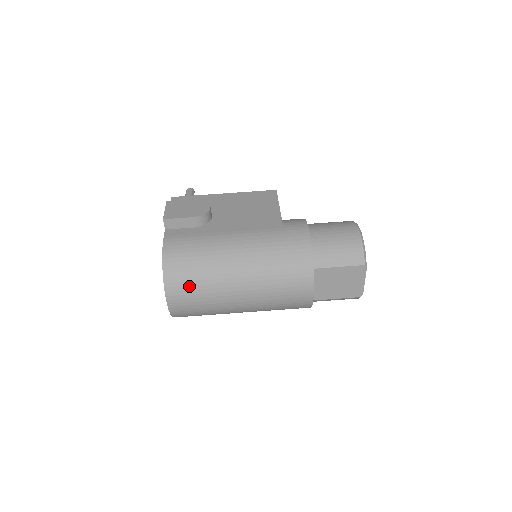
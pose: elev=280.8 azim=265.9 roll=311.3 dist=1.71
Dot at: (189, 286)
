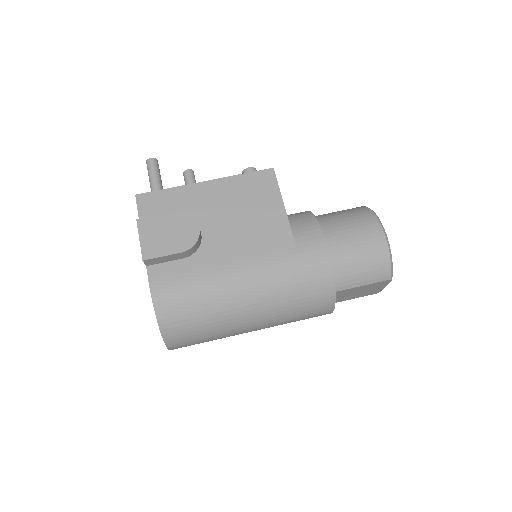
Dot at: (193, 335)
